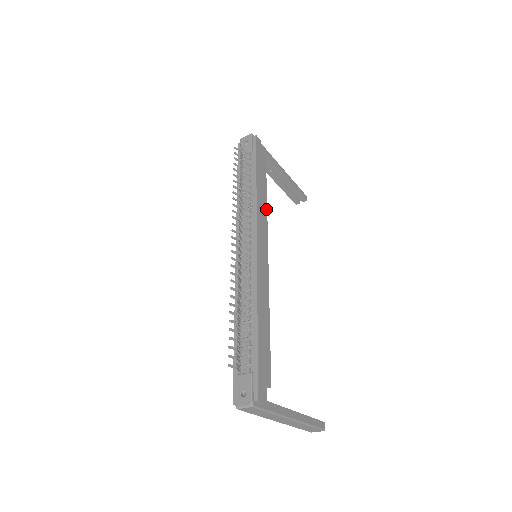
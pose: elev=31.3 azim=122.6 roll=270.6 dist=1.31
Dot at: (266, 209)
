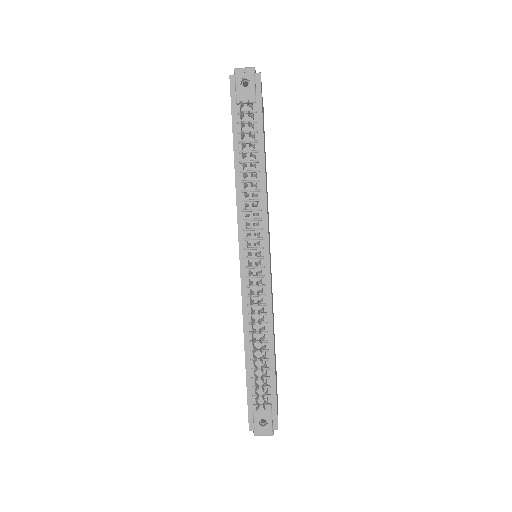
Dot at: occluded
